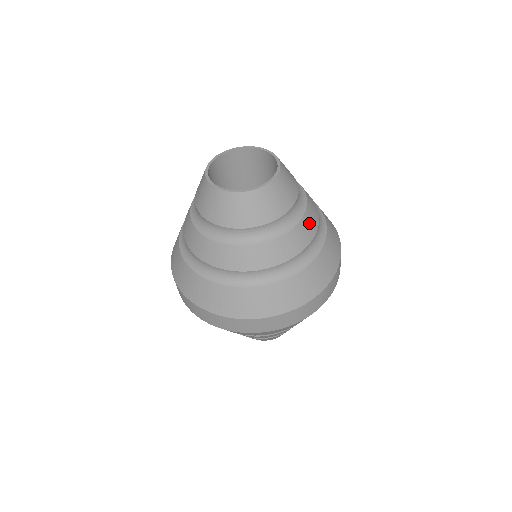
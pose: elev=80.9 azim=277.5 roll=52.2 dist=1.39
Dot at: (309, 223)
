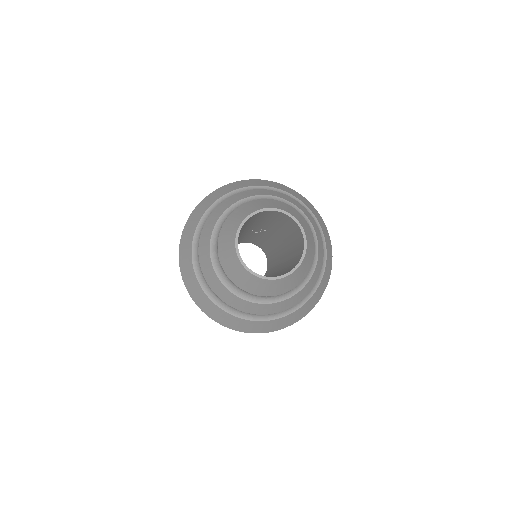
Dot at: (313, 279)
